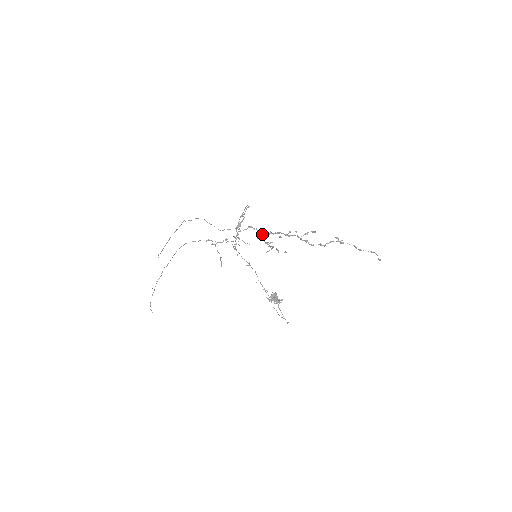
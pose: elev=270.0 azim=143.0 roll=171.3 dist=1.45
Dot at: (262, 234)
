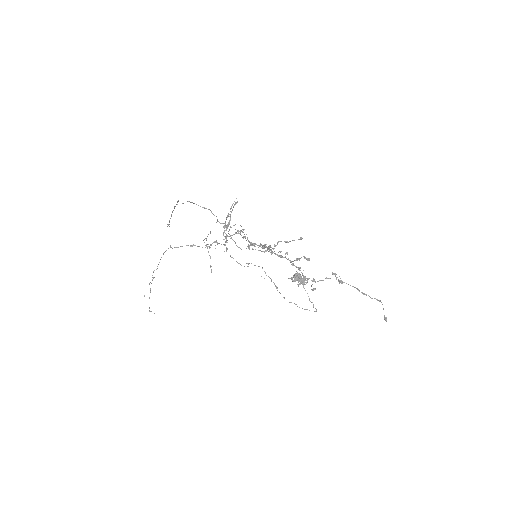
Dot at: (252, 243)
